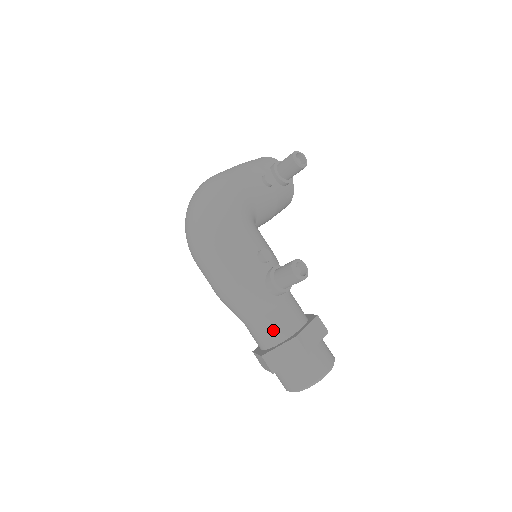
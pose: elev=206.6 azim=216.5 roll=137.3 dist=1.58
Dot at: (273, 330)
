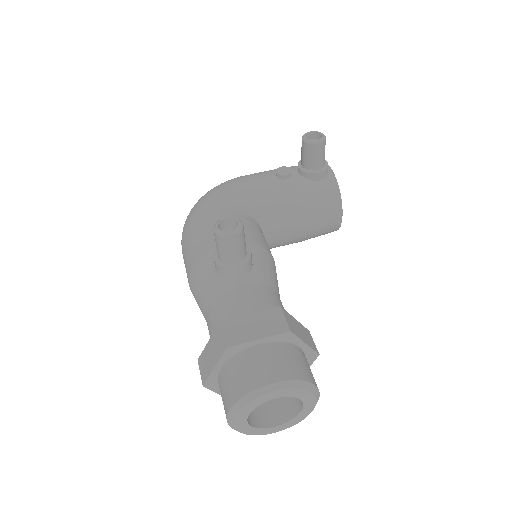
Dot at: (214, 323)
